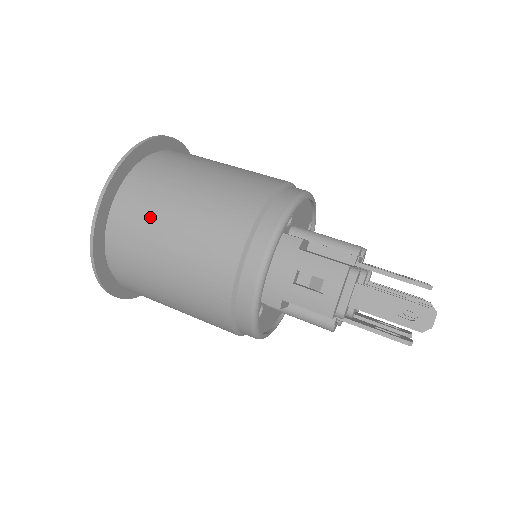
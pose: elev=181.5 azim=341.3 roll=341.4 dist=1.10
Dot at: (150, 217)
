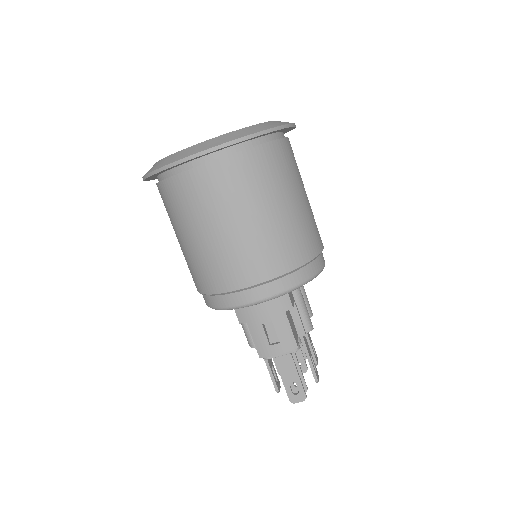
Dot at: (228, 197)
